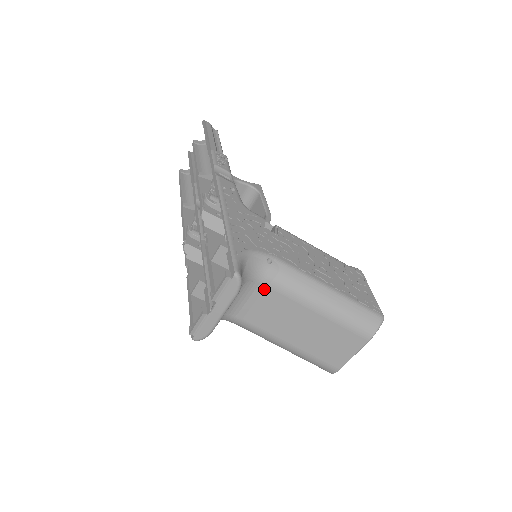
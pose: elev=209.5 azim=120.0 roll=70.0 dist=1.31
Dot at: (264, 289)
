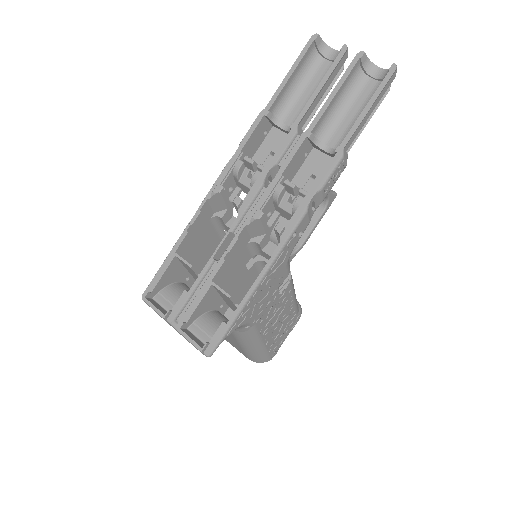
Dot at: occluded
